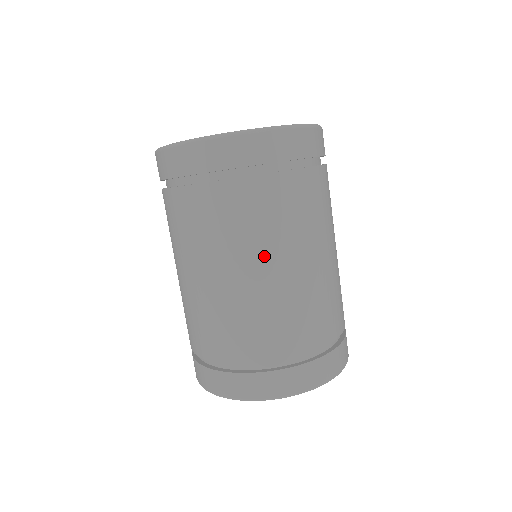
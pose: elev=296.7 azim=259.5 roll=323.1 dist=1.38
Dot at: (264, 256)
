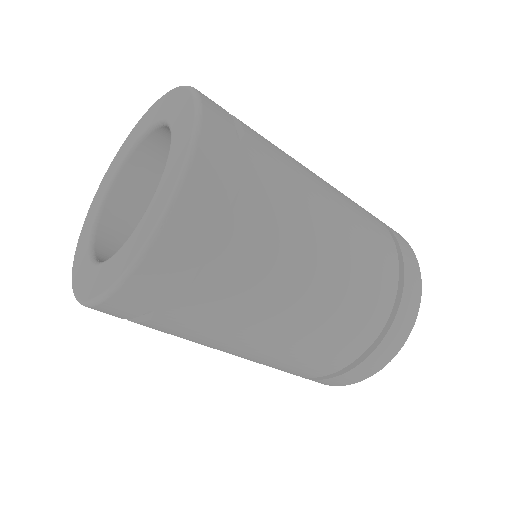
Dot at: (283, 309)
